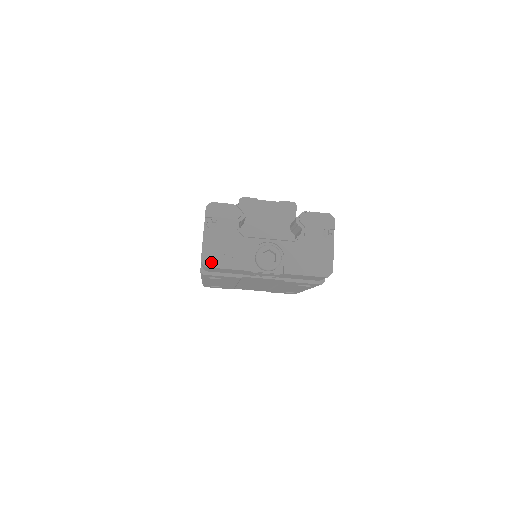
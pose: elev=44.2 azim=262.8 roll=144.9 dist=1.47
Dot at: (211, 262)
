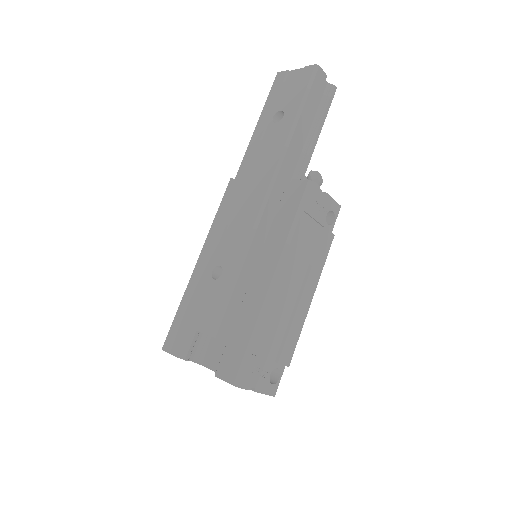
Dot at: occluded
